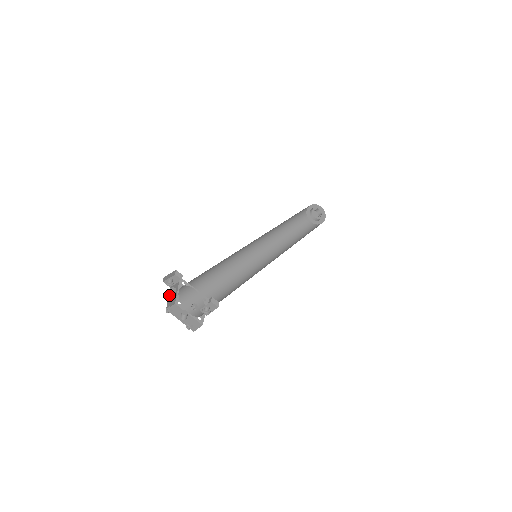
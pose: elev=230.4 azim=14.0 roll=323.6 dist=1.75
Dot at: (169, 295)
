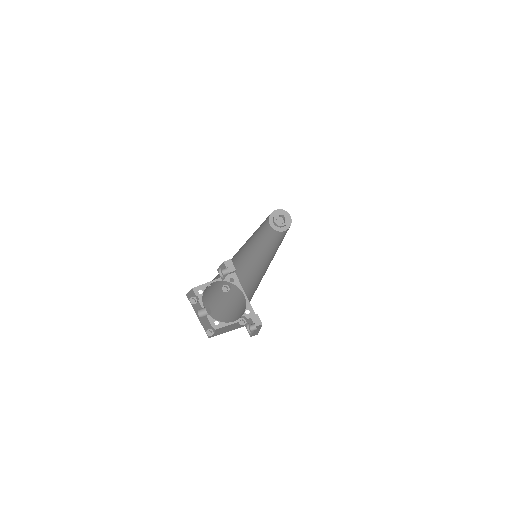
Dot at: (209, 285)
